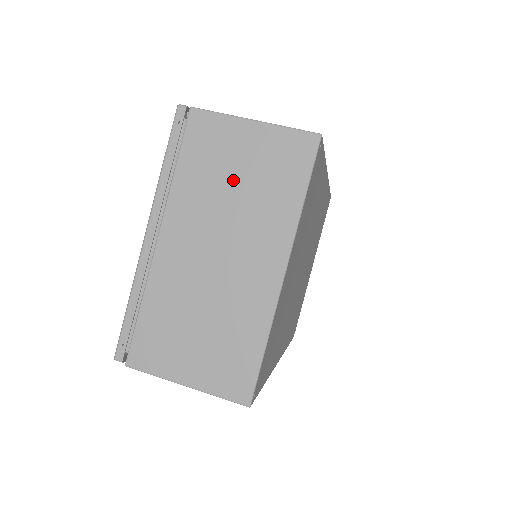
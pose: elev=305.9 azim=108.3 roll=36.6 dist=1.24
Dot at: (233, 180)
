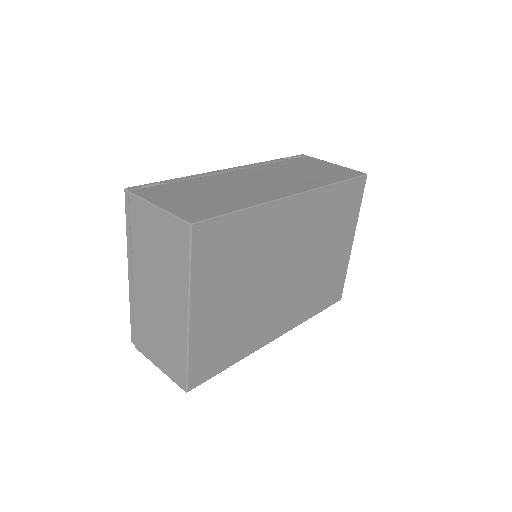
Dot at: (156, 248)
